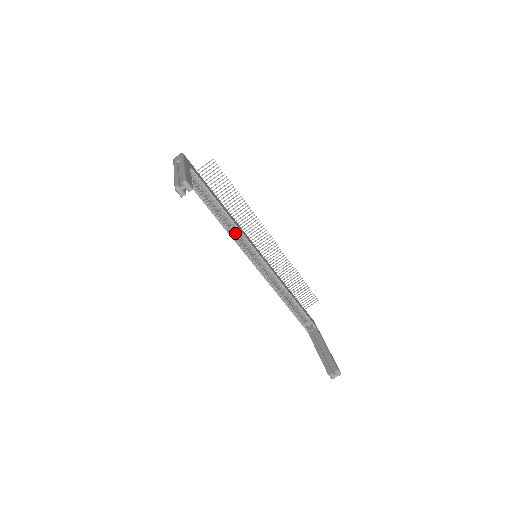
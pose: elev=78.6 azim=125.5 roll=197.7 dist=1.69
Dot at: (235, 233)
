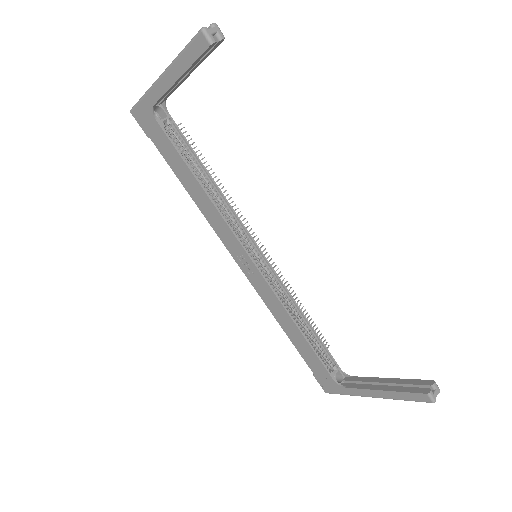
Dot at: occluded
